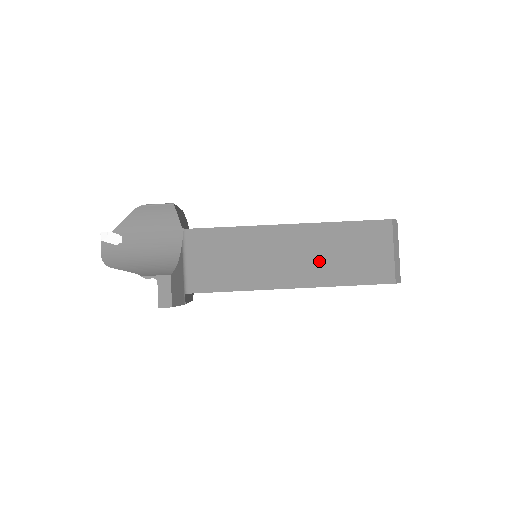
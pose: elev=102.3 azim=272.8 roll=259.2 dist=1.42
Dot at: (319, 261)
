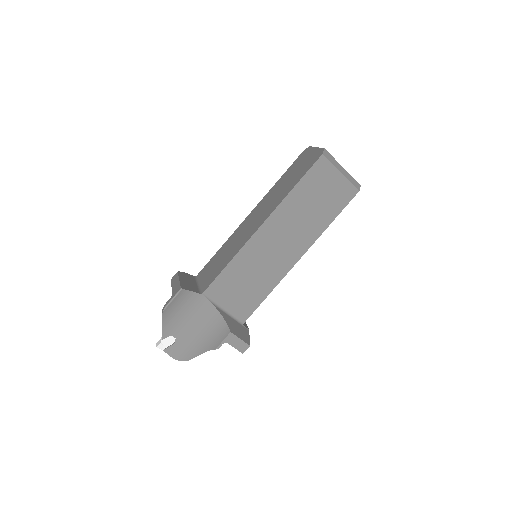
Dot at: (302, 226)
